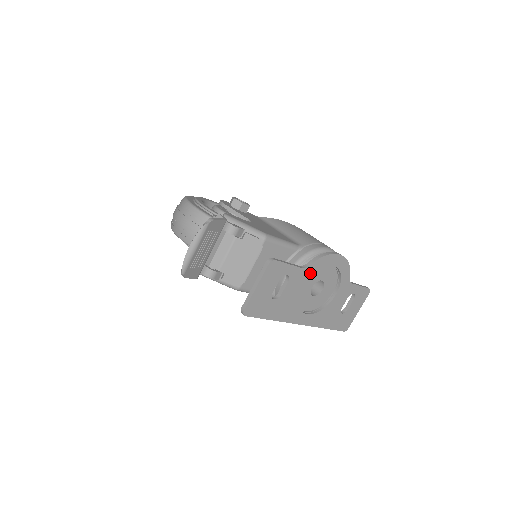
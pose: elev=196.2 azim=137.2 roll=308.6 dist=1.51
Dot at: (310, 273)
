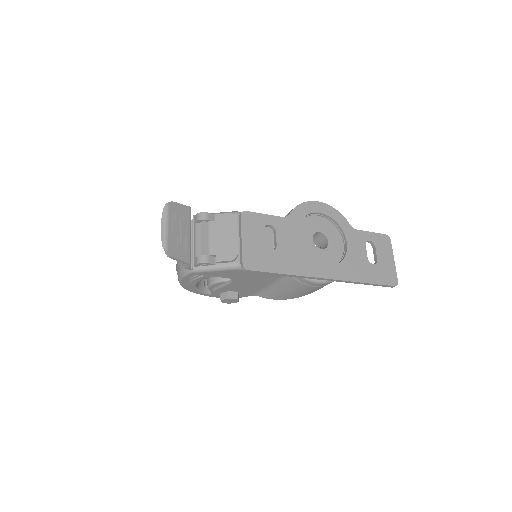
Dot at: (296, 222)
